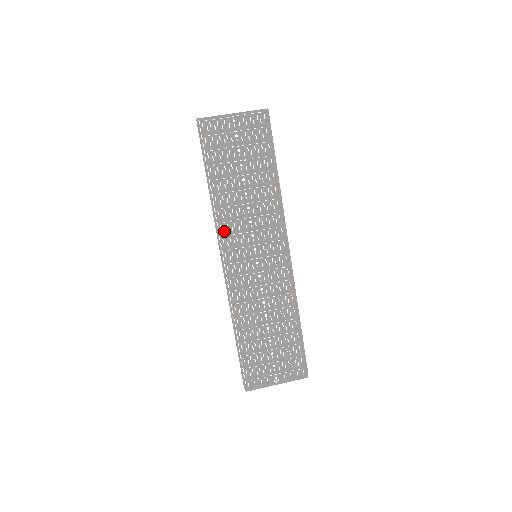
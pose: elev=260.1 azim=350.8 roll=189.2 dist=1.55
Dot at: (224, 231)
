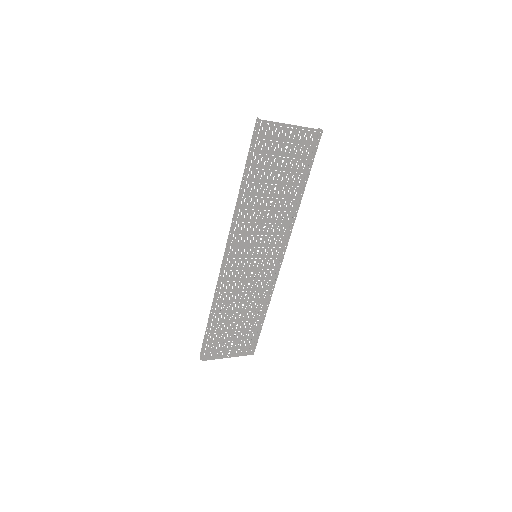
Dot at: (240, 230)
